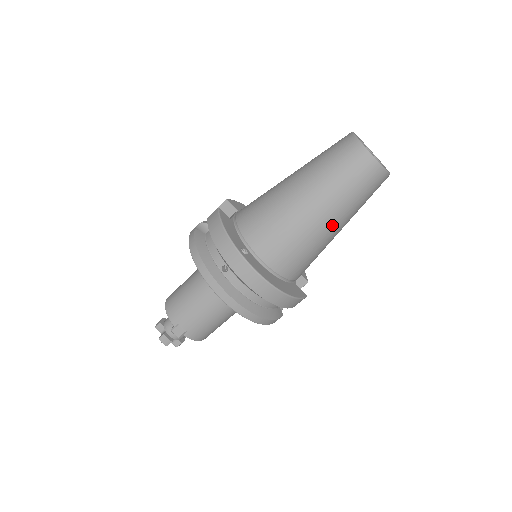
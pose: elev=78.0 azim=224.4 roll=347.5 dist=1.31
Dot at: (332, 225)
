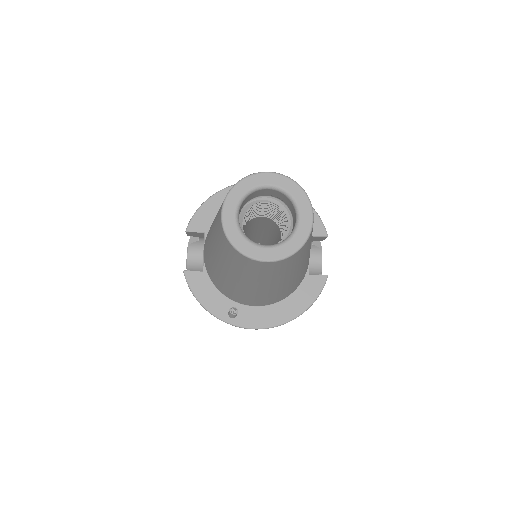
Dot at: (290, 279)
